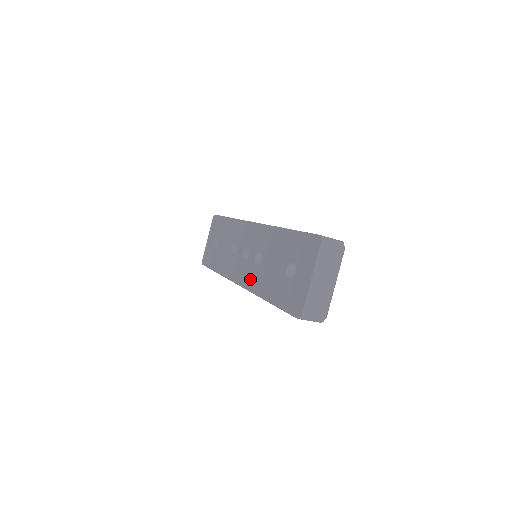
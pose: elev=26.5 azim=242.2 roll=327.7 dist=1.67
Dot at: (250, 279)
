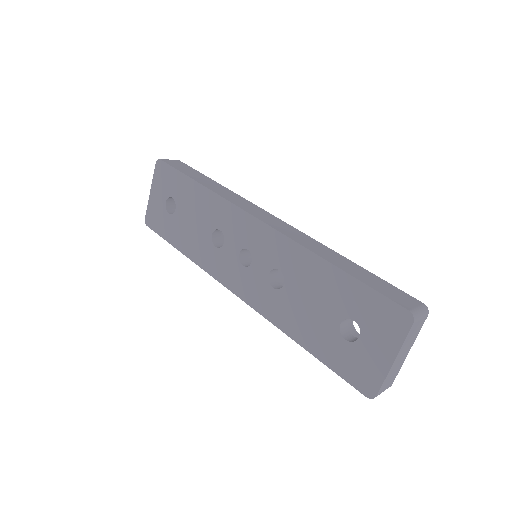
Dot at: (261, 300)
